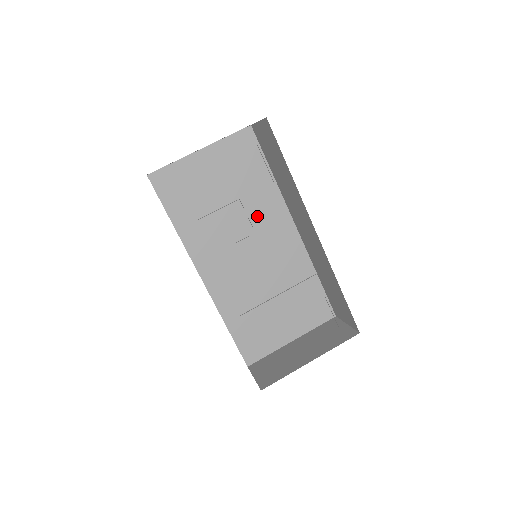
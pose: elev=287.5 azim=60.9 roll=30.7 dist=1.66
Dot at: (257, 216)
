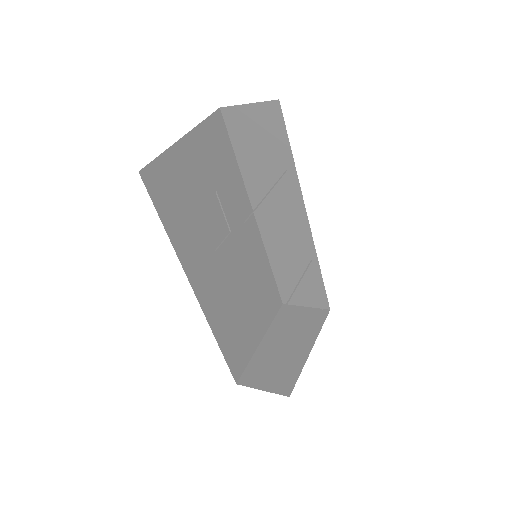
Dot at: (231, 213)
